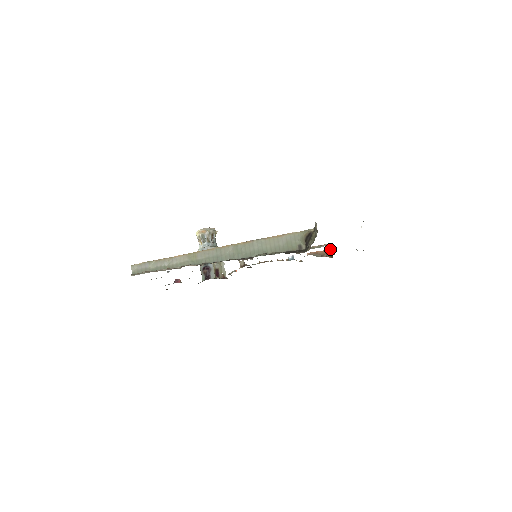
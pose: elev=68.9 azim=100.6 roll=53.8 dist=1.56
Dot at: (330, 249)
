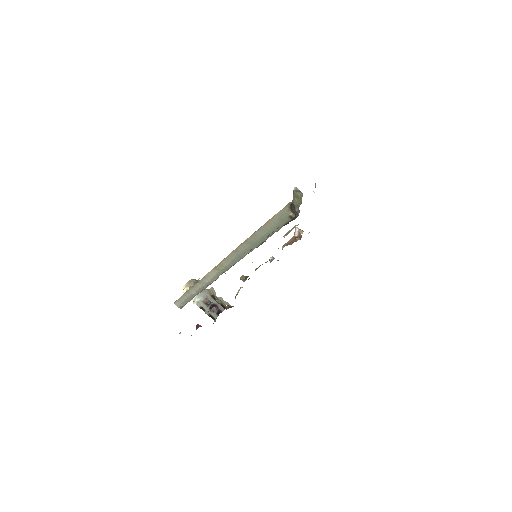
Dot at: (296, 233)
